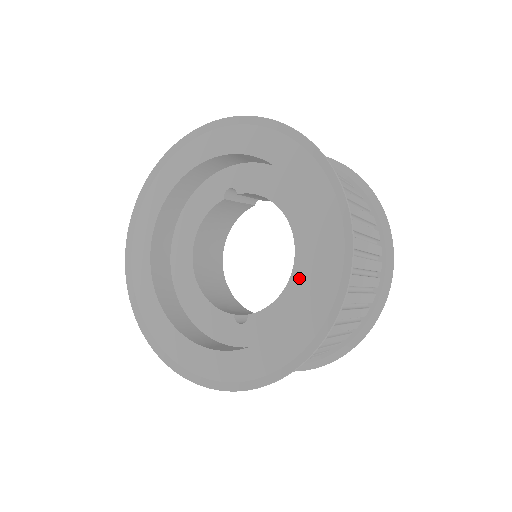
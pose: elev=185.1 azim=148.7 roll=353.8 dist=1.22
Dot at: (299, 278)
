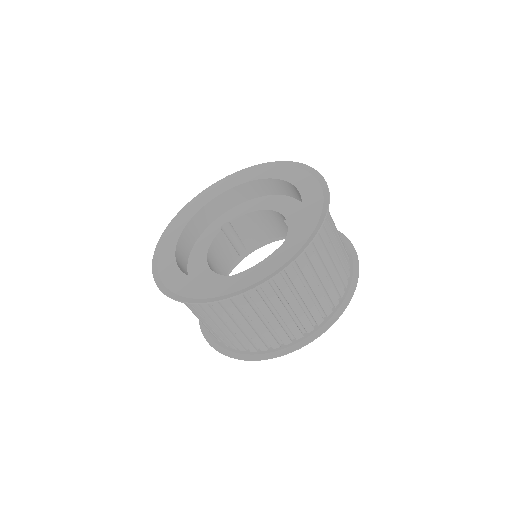
Dot at: (294, 223)
